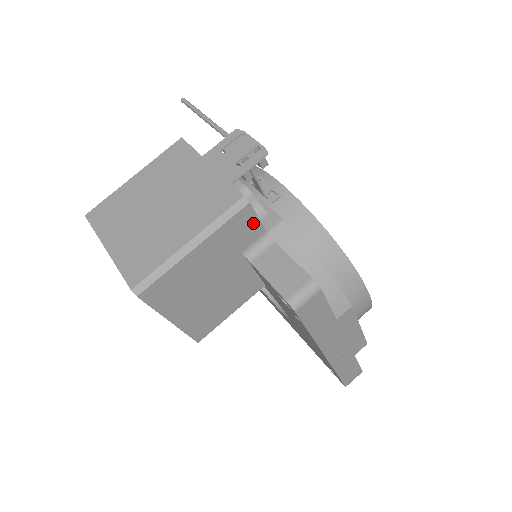
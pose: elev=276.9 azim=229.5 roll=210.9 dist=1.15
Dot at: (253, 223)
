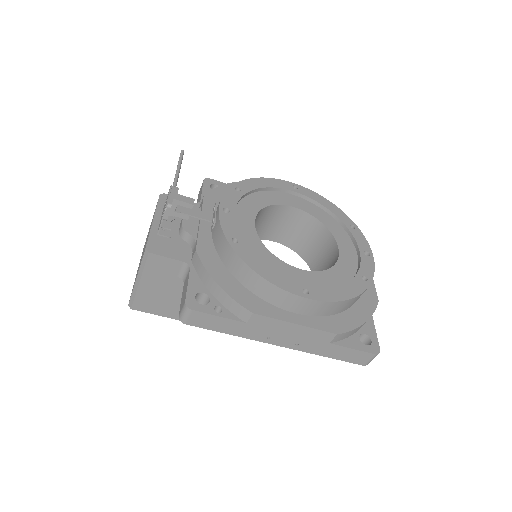
Dot at: (166, 261)
